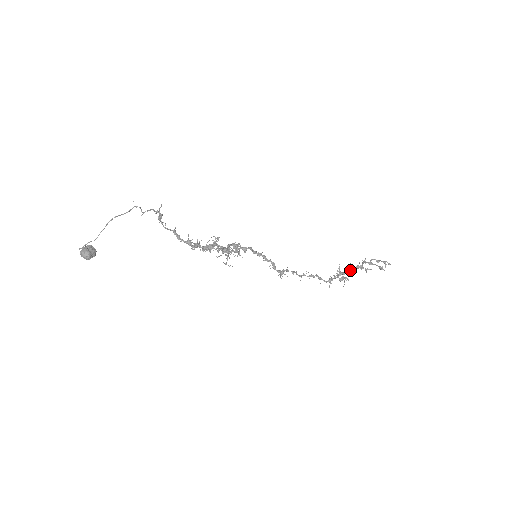
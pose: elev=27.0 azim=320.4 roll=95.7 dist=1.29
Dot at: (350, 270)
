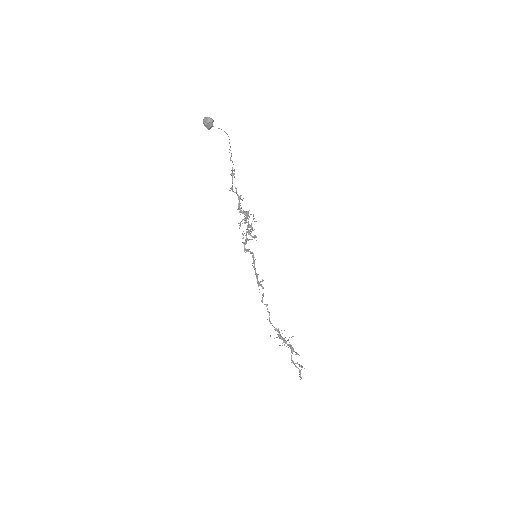
Dot at: occluded
